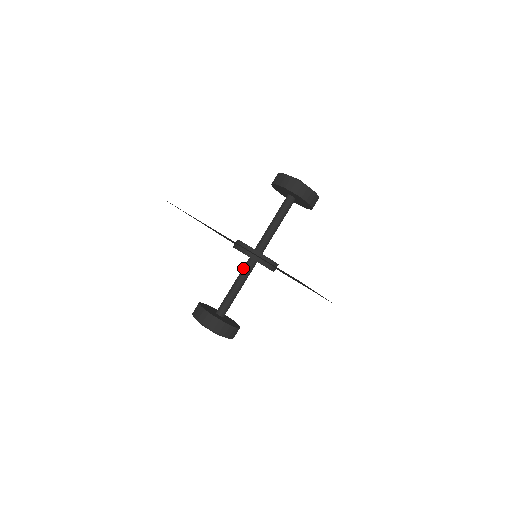
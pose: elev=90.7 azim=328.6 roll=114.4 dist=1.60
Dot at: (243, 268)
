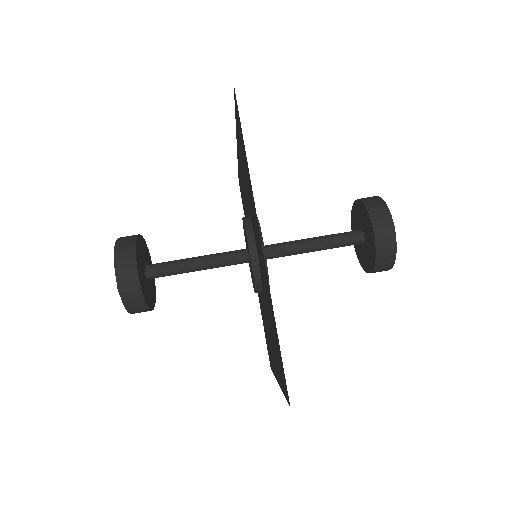
Dot at: occluded
